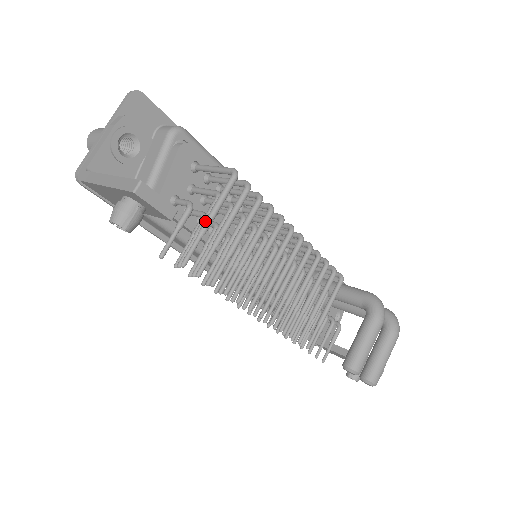
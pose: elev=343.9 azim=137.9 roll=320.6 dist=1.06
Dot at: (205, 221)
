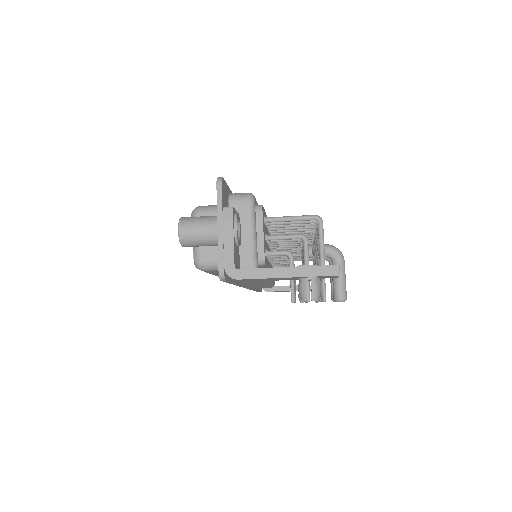
Dot at: (323, 263)
